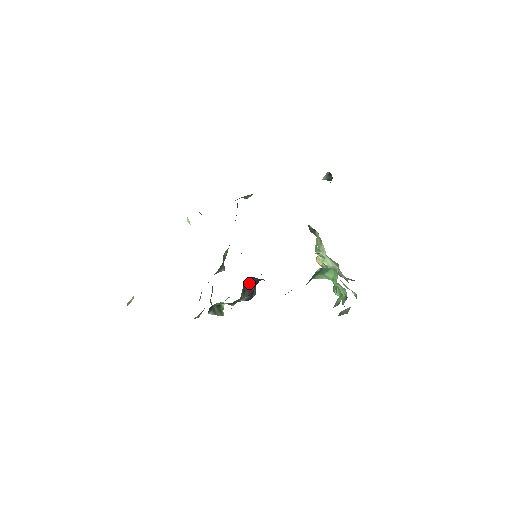
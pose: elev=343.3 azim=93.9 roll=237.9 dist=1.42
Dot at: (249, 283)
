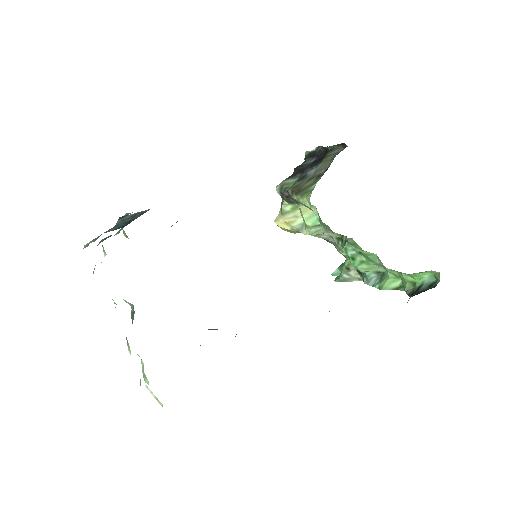
Dot at: occluded
